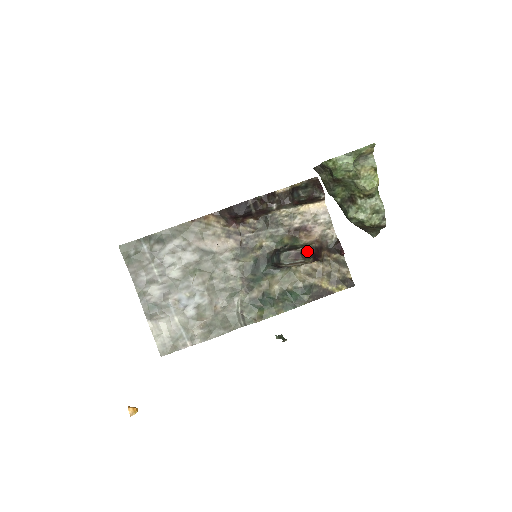
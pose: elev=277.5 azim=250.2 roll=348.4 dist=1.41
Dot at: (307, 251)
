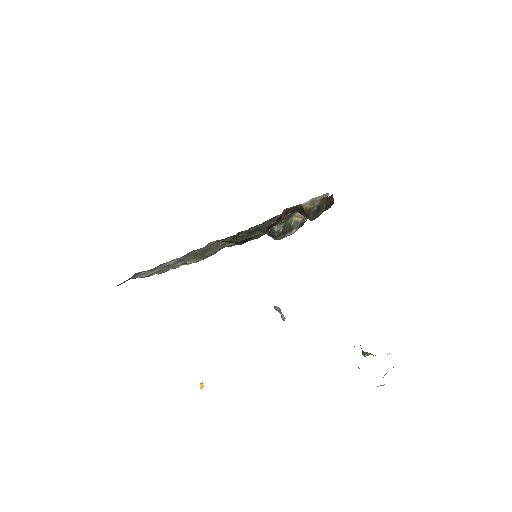
Dot at: occluded
